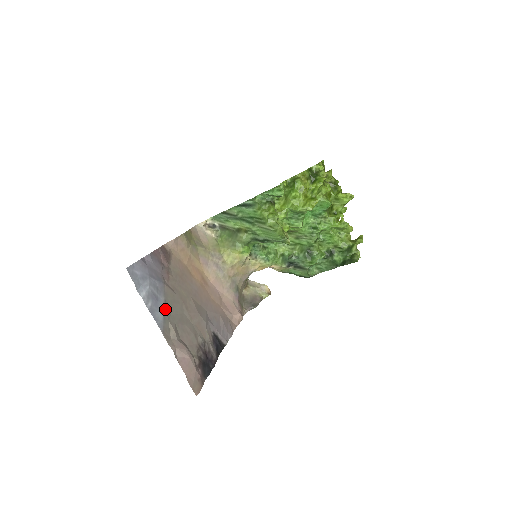
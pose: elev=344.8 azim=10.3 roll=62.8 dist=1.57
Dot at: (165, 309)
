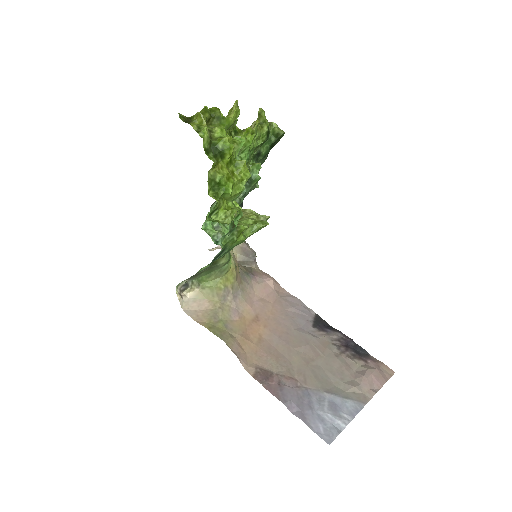
Dot at: (336, 394)
